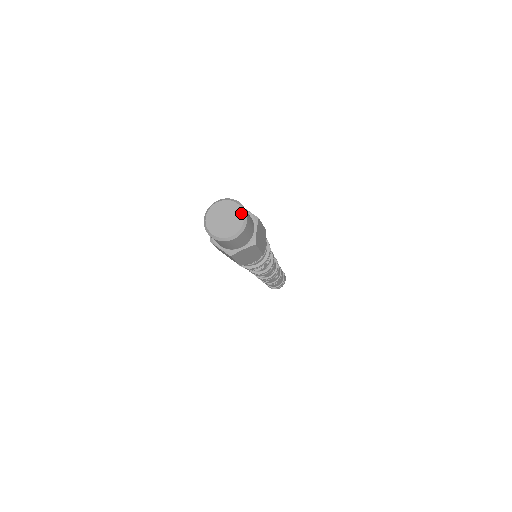
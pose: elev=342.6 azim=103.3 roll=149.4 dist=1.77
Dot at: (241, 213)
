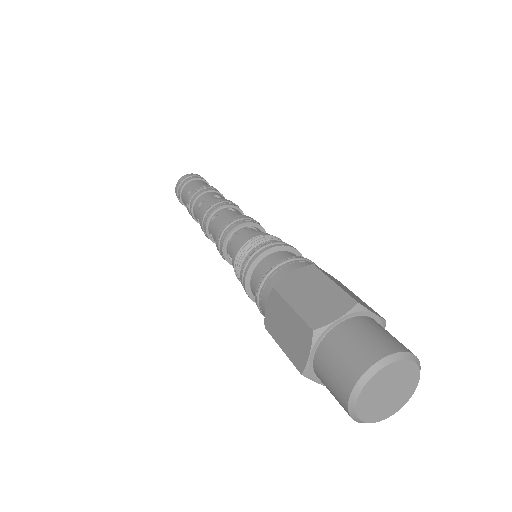
Dot at: (417, 377)
